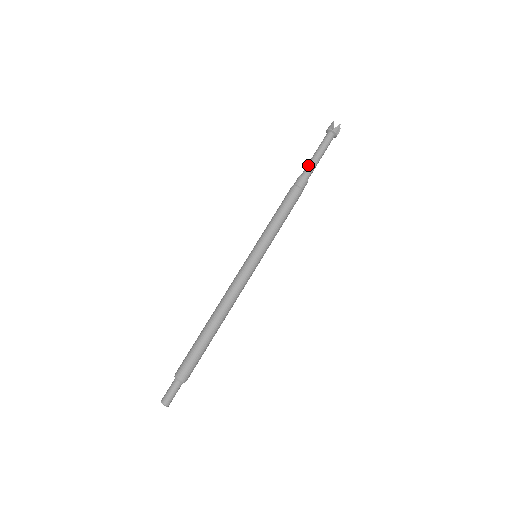
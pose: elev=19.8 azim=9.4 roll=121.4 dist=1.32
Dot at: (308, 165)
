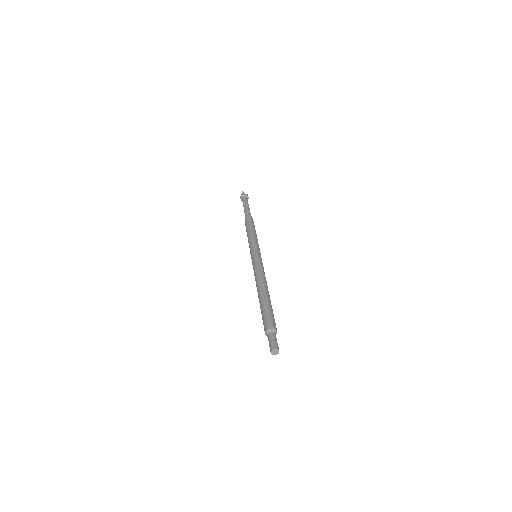
Dot at: (247, 210)
